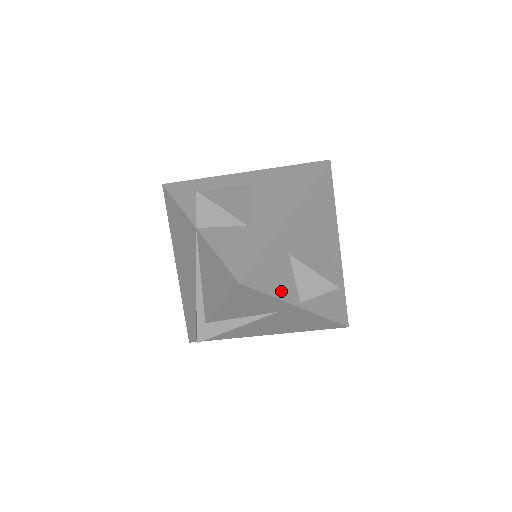
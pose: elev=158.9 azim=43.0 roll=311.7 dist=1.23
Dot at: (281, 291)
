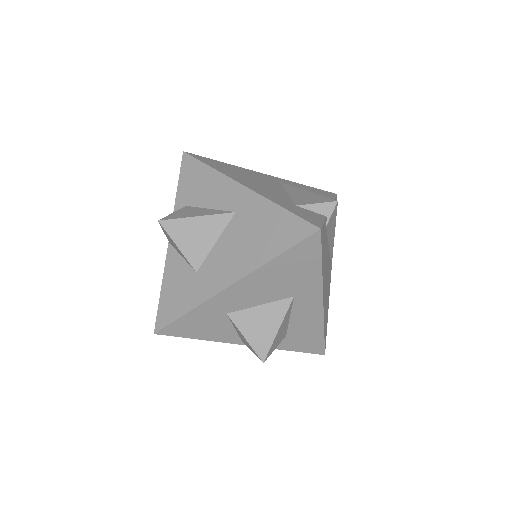
Dot at: (213, 336)
